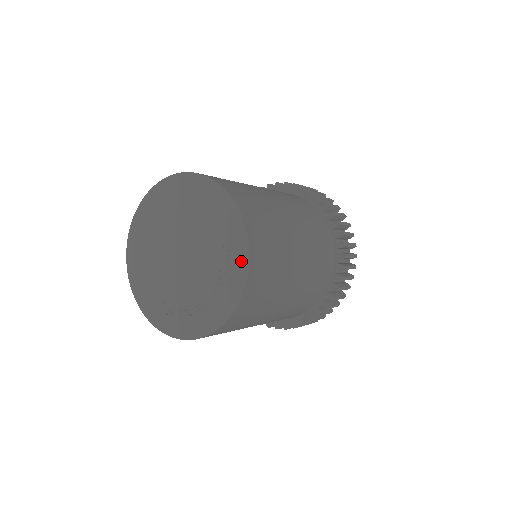
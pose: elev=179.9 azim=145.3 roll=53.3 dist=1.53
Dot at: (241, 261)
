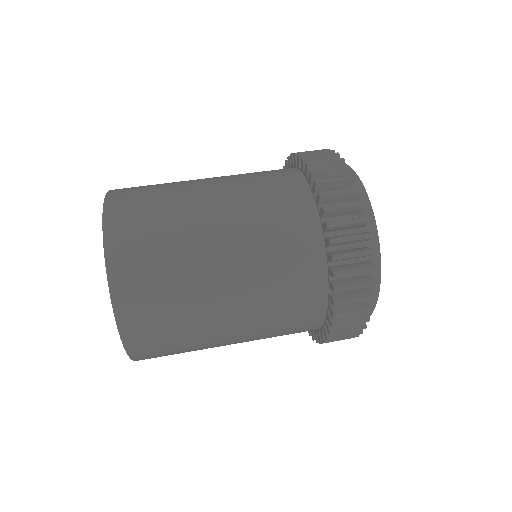
Dot at: occluded
